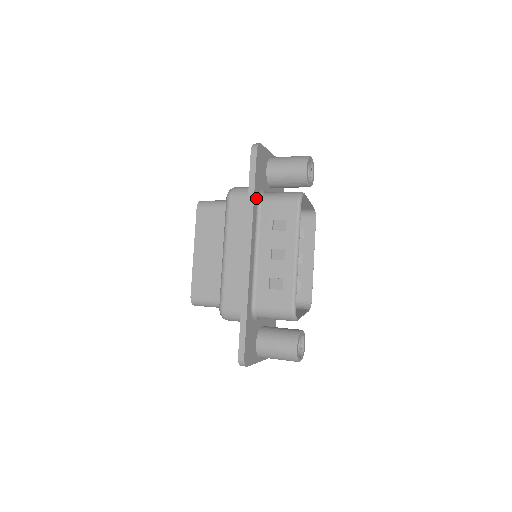
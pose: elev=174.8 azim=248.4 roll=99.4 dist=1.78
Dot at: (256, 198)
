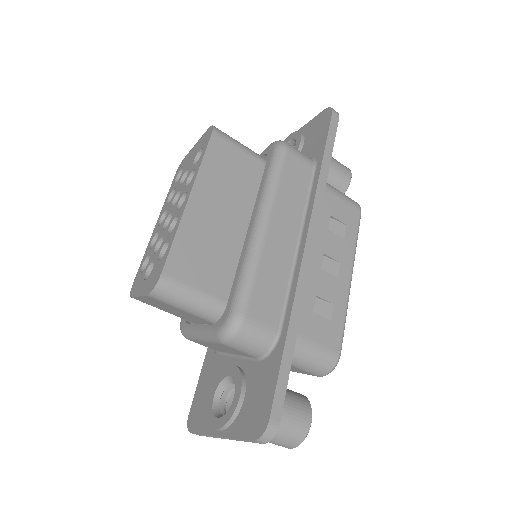
Dot at: occluded
